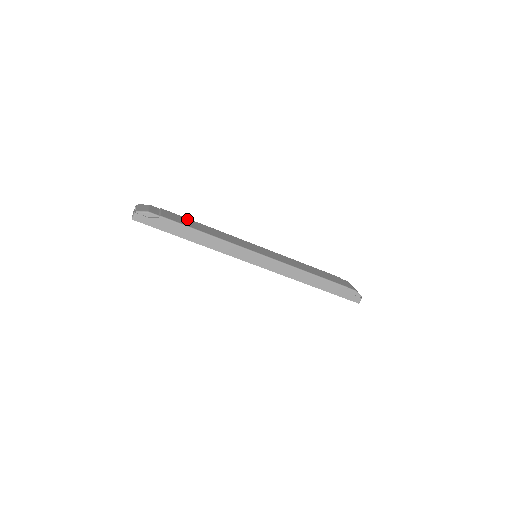
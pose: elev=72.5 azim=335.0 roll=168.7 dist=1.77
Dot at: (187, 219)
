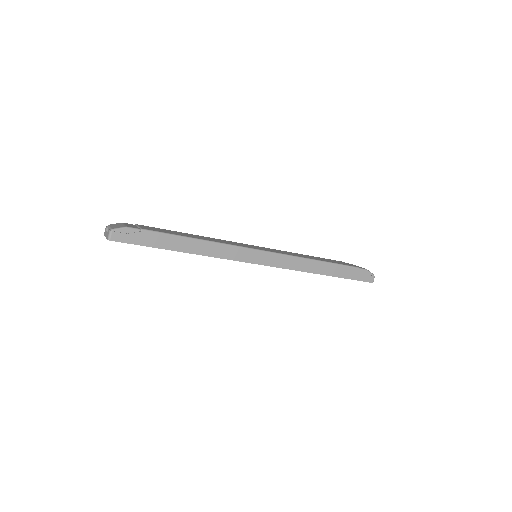
Dot at: (170, 230)
